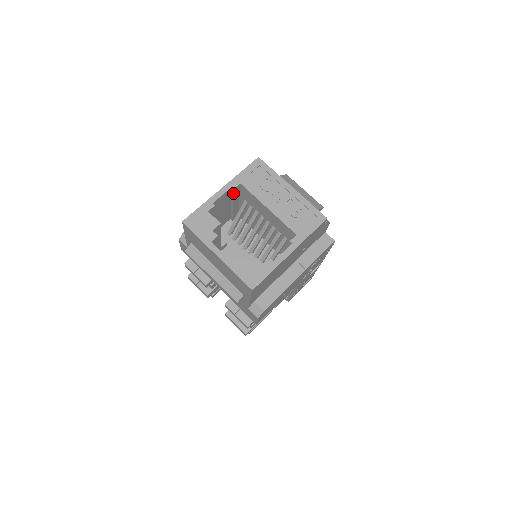
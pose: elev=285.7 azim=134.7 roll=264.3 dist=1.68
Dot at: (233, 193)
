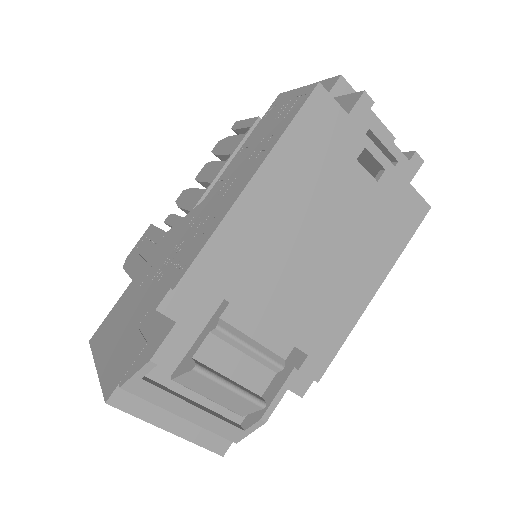
Dot at: occluded
